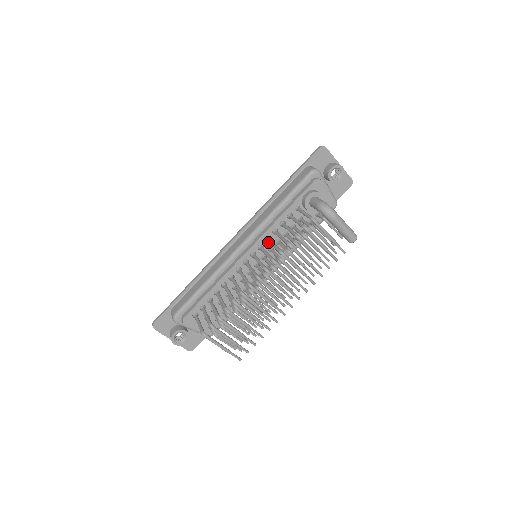
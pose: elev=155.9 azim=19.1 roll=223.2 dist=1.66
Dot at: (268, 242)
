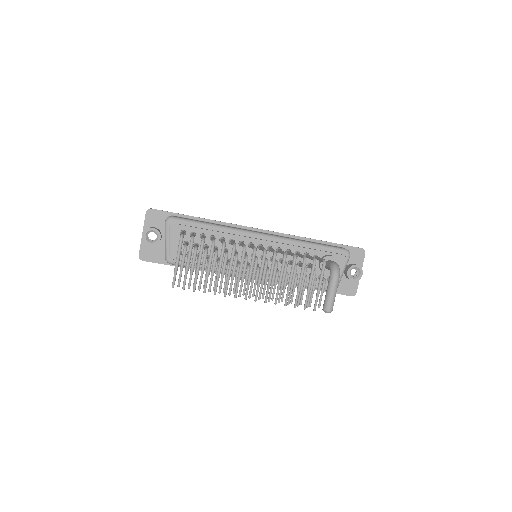
Dot at: occluded
